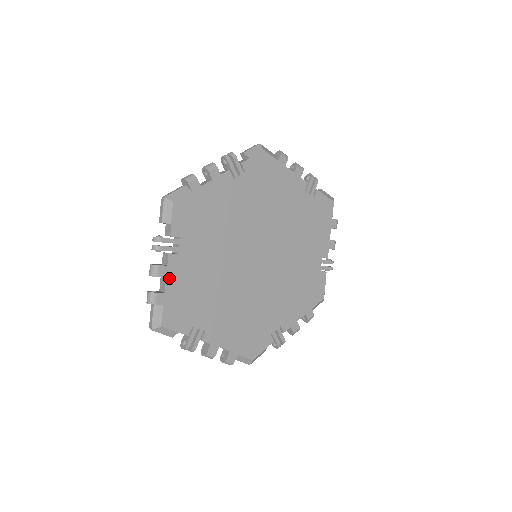
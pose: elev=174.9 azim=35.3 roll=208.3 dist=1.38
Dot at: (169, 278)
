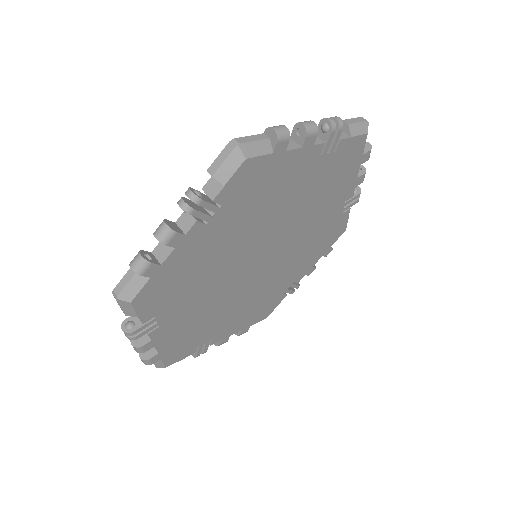
Dot at: (158, 344)
